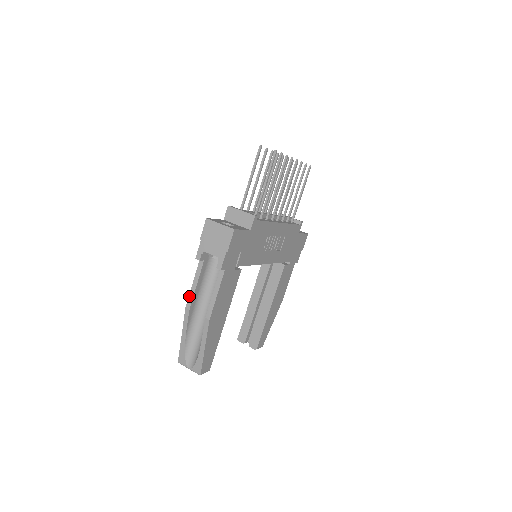
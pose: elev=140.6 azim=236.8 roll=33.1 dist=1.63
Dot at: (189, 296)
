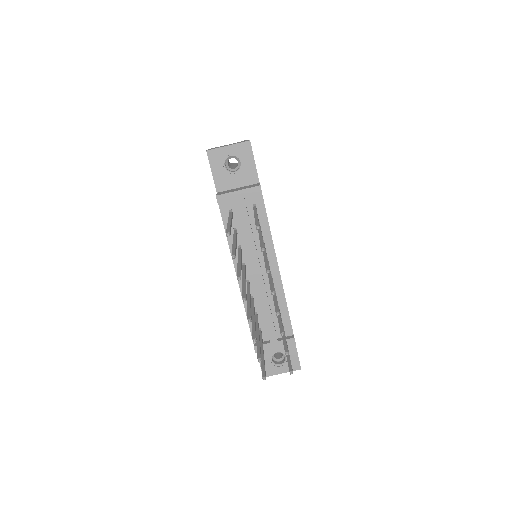
Dot at: occluded
